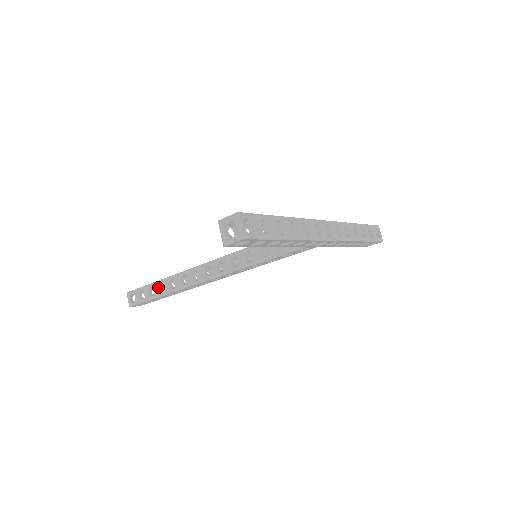
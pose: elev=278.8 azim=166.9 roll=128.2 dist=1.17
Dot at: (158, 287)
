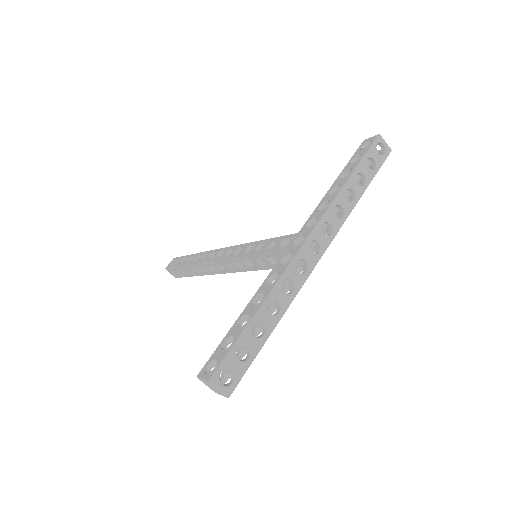
Dot at: (187, 270)
